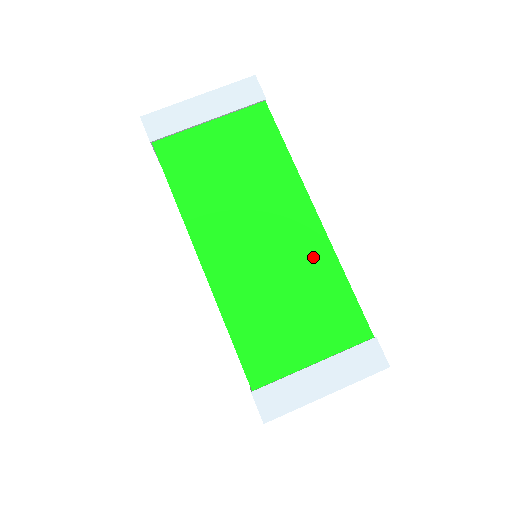
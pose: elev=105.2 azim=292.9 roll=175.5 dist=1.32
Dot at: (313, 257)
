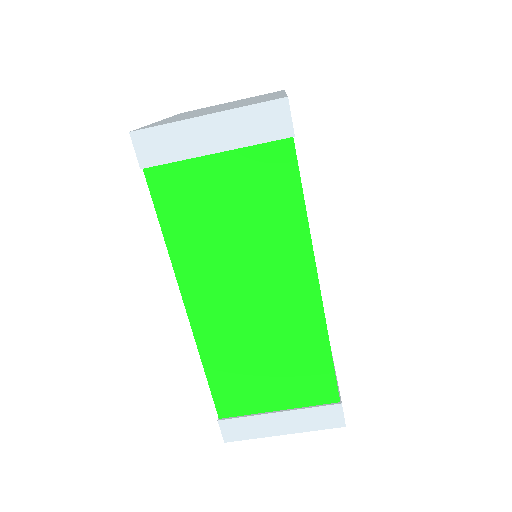
Dot at: (303, 326)
